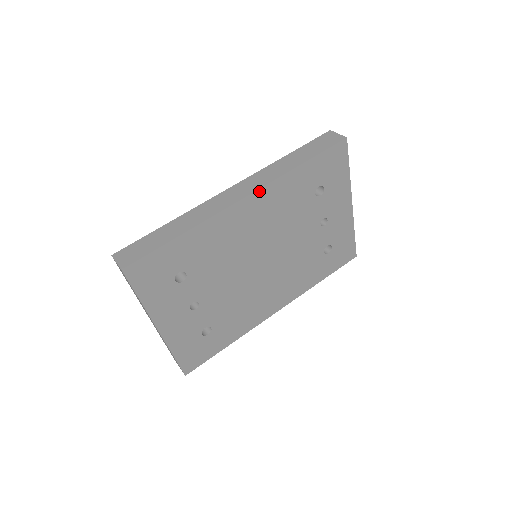
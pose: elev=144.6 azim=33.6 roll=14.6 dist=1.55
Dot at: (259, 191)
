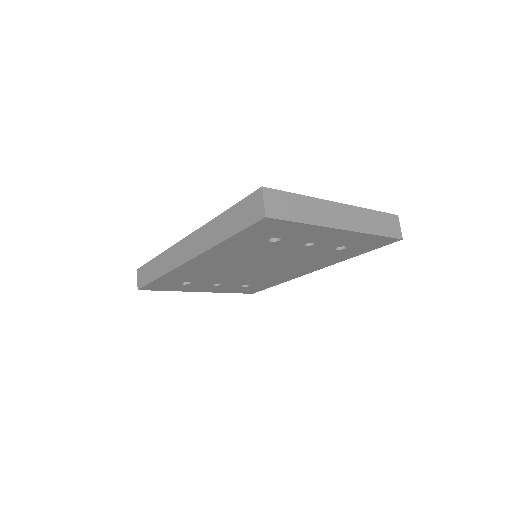
Dot at: (197, 257)
